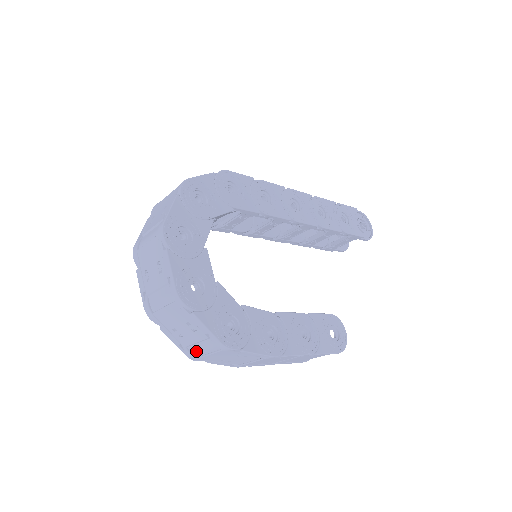
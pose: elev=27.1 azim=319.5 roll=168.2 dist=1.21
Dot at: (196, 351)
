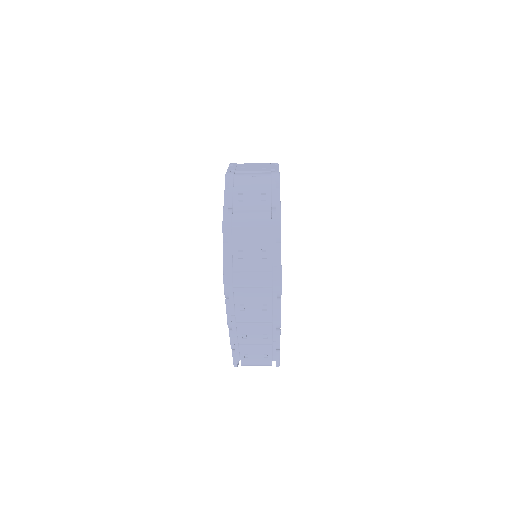
Dot at: (240, 280)
